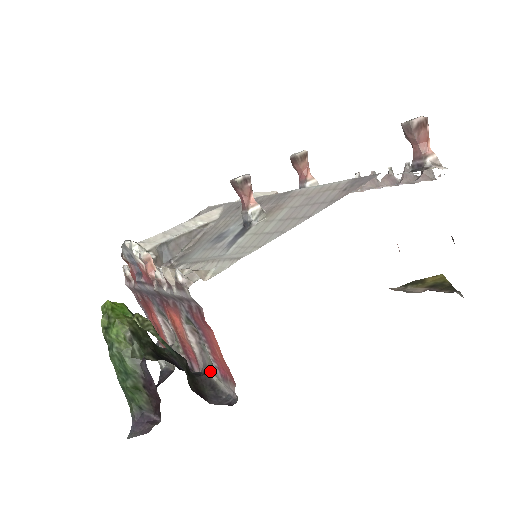
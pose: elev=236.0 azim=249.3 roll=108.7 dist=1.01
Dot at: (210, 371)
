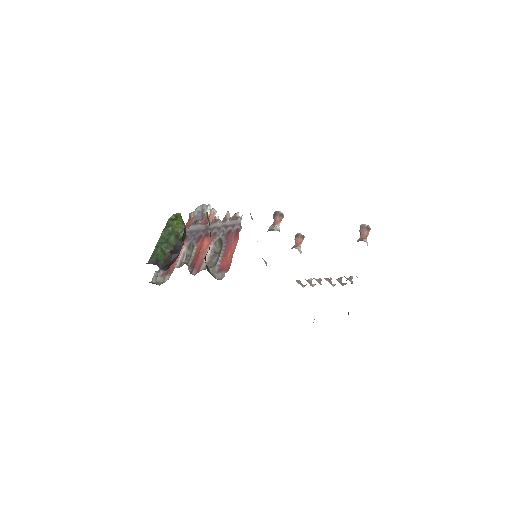
Dot at: (211, 267)
